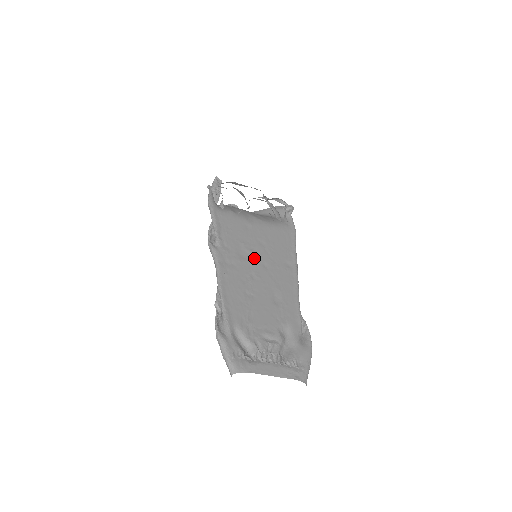
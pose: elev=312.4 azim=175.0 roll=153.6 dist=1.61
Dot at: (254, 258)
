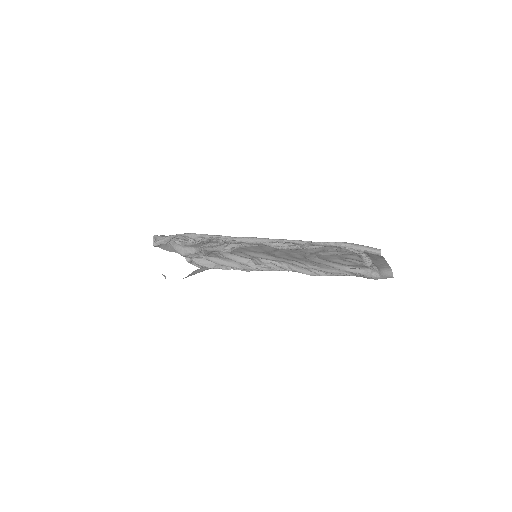
Dot at: (261, 252)
